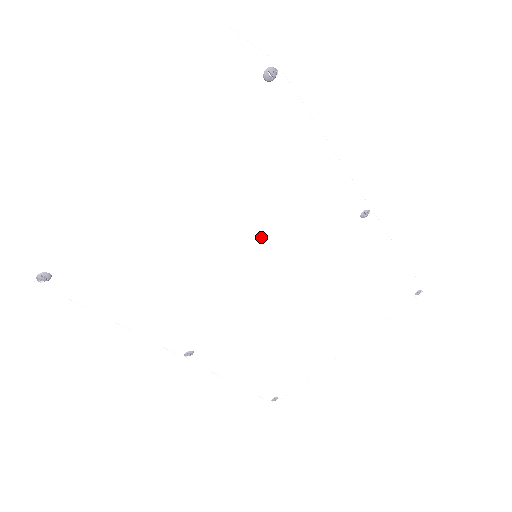
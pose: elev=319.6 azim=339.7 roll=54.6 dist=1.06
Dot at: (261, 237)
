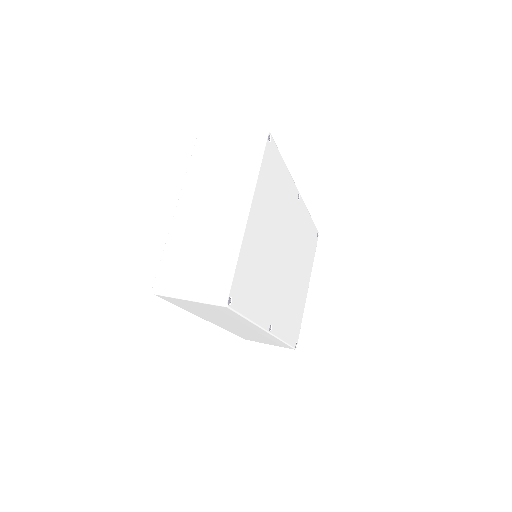
Dot at: (278, 229)
